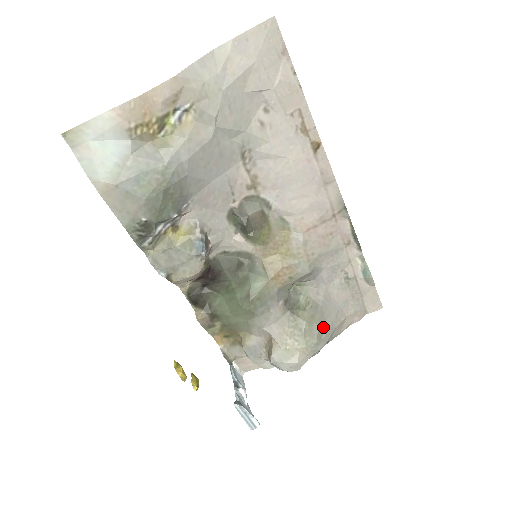
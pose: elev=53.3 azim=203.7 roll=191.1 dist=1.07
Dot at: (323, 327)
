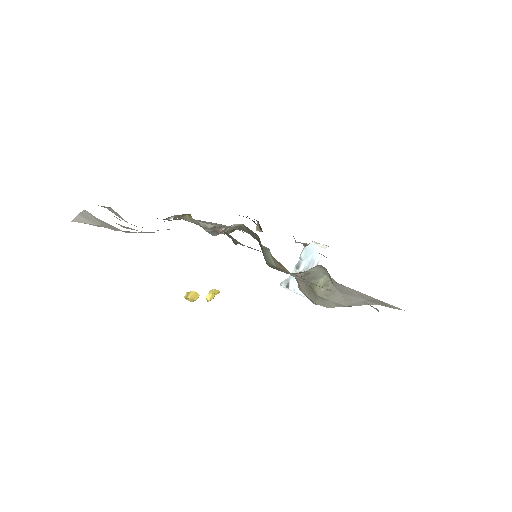
Dot at: (338, 303)
